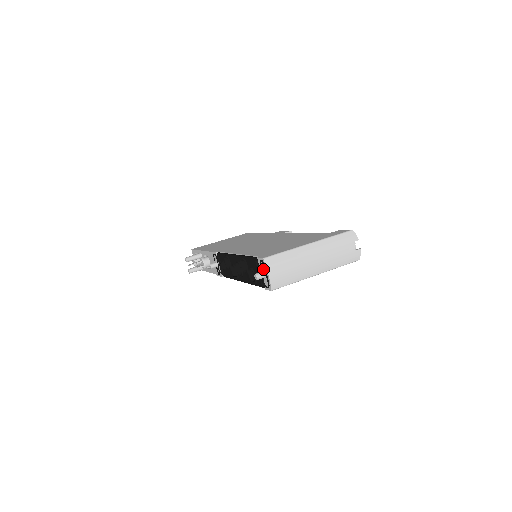
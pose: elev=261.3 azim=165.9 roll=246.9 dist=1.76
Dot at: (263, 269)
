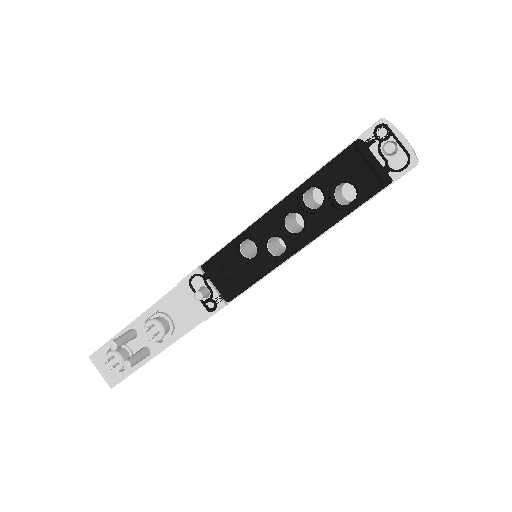
Dot at: (387, 138)
